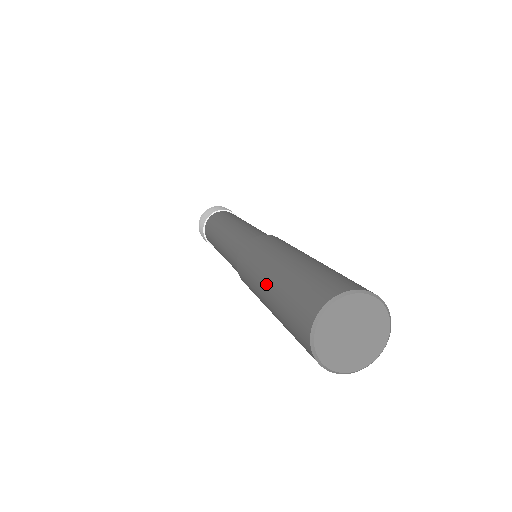
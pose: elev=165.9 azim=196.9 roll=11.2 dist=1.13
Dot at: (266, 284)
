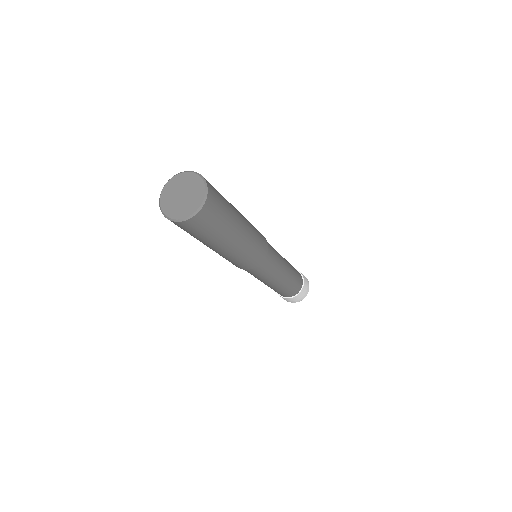
Dot at: occluded
